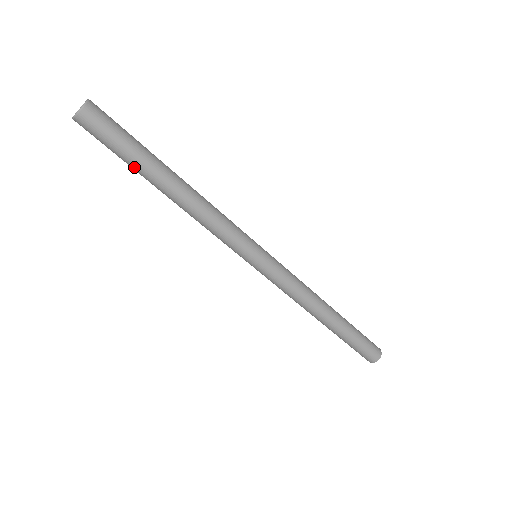
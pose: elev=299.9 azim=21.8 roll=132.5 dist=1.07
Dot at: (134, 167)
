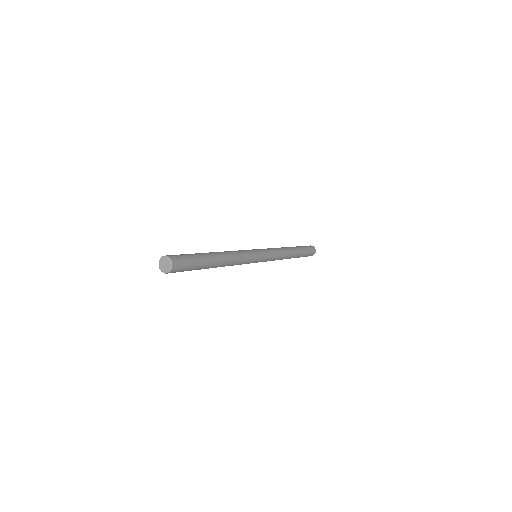
Dot at: occluded
